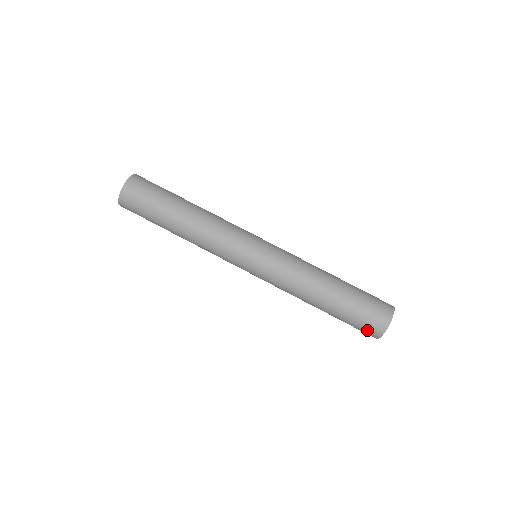
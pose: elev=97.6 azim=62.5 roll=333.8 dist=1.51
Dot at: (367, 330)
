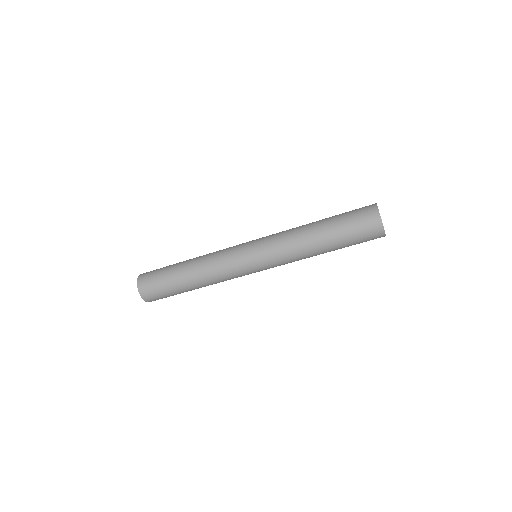
Dot at: occluded
